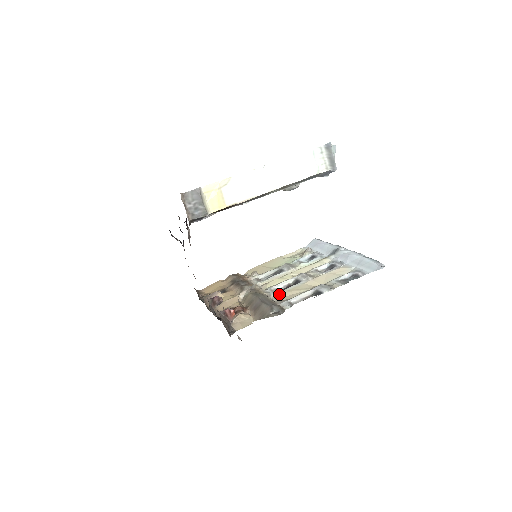
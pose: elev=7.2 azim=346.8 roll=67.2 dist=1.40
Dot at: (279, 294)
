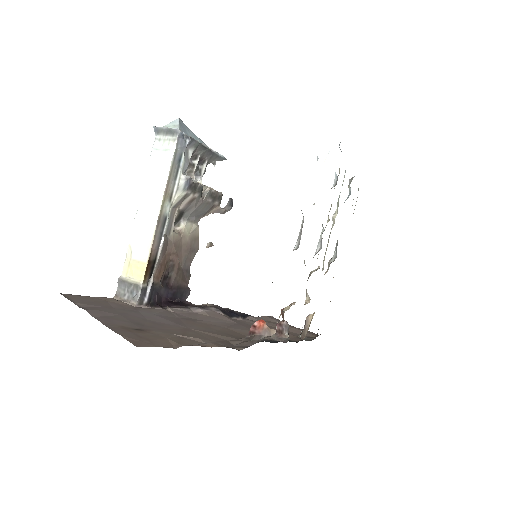
Dot at: occluded
